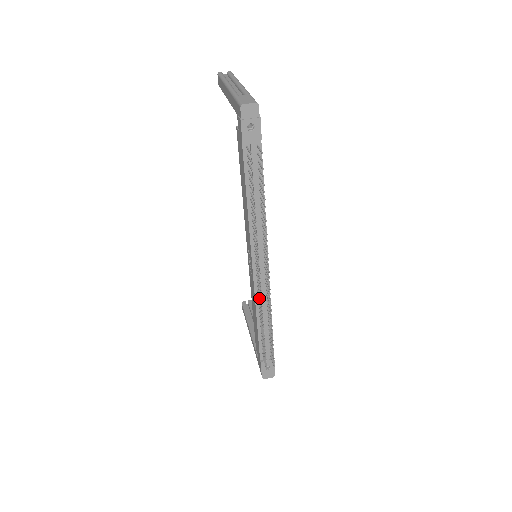
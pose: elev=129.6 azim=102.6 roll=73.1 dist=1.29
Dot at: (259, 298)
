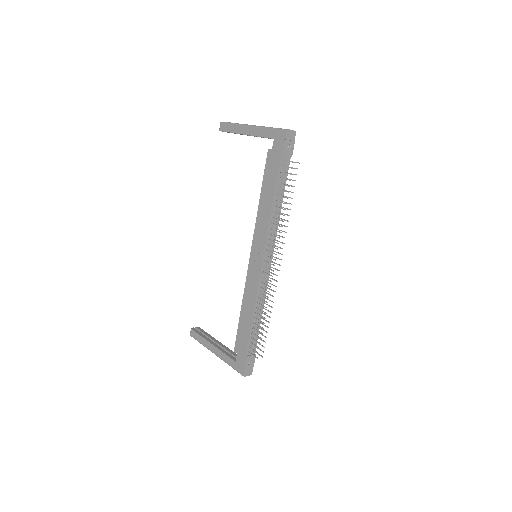
Dot at: (262, 288)
